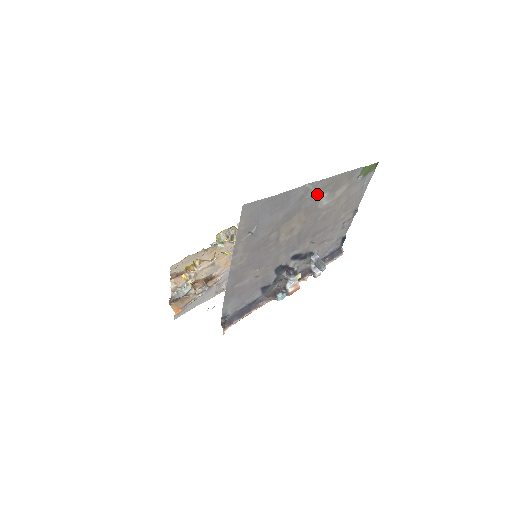
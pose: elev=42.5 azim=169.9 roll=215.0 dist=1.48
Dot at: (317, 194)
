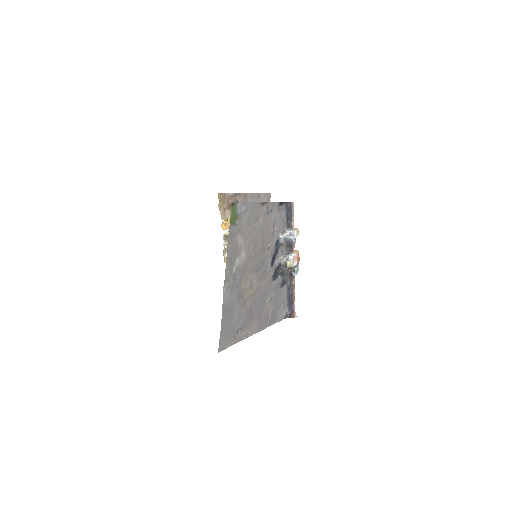
Dot at: (234, 272)
